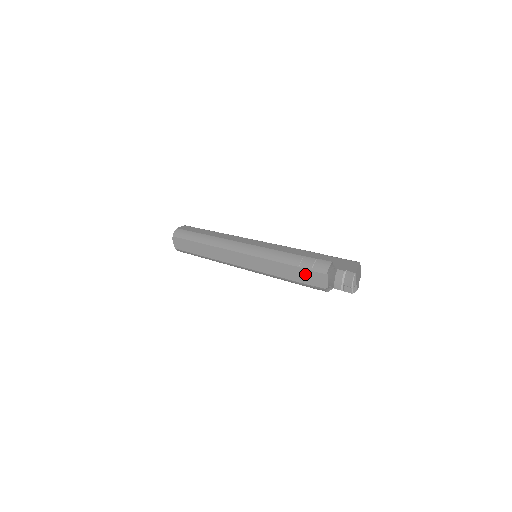
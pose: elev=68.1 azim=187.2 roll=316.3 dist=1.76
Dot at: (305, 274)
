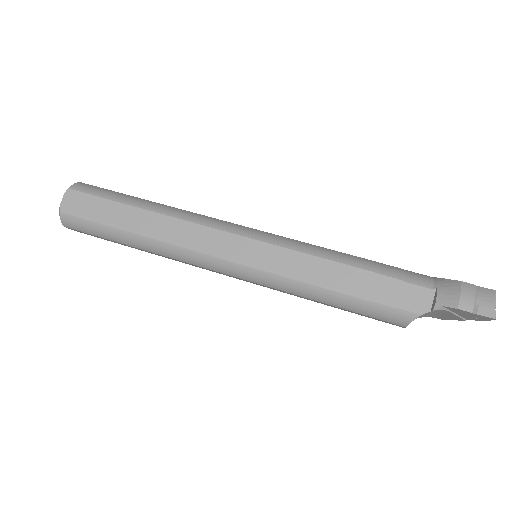
Dot at: (385, 285)
